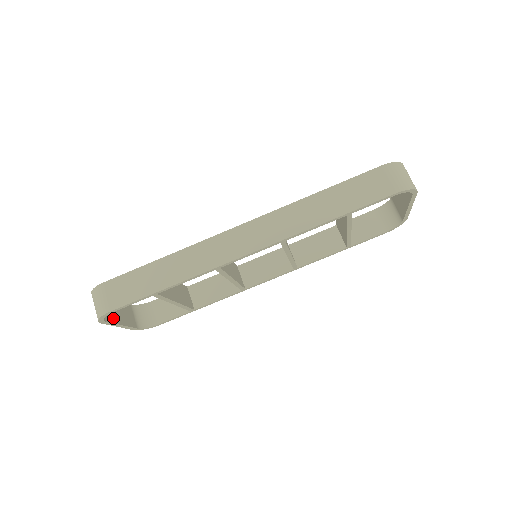
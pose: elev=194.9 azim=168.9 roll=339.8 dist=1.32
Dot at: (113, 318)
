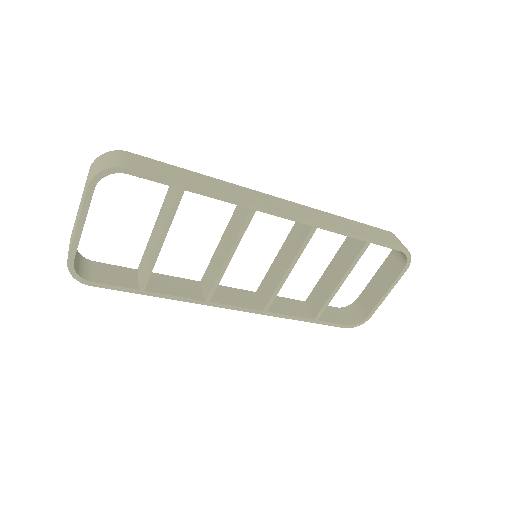
Dot at: (89, 204)
